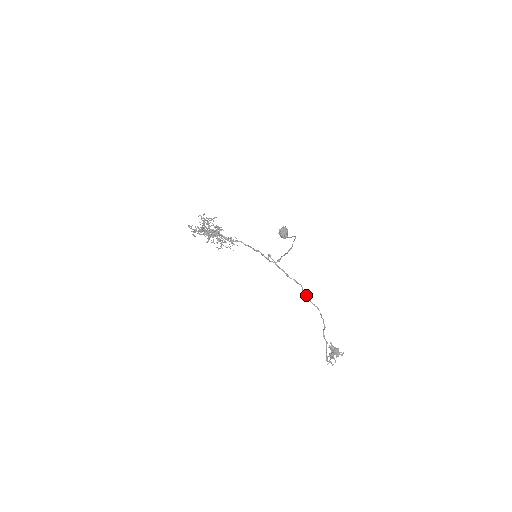
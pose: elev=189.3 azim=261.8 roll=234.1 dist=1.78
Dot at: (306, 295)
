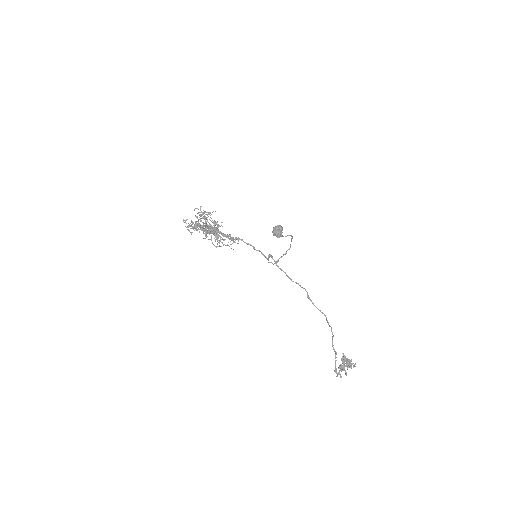
Dot at: (311, 300)
